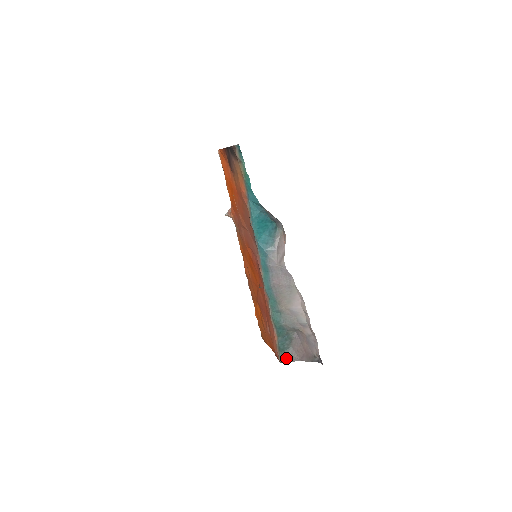
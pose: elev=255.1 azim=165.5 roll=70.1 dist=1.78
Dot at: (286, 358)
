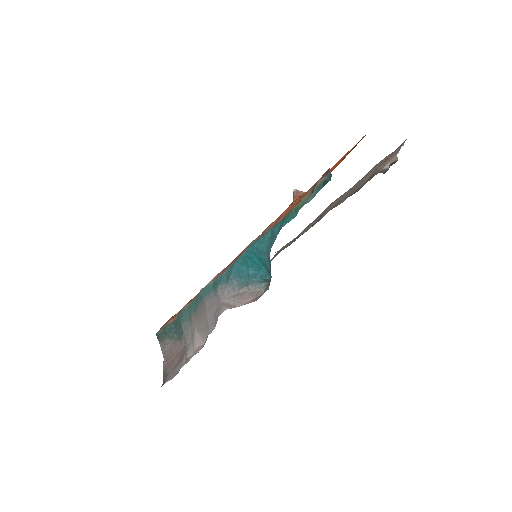
Dot at: (161, 338)
